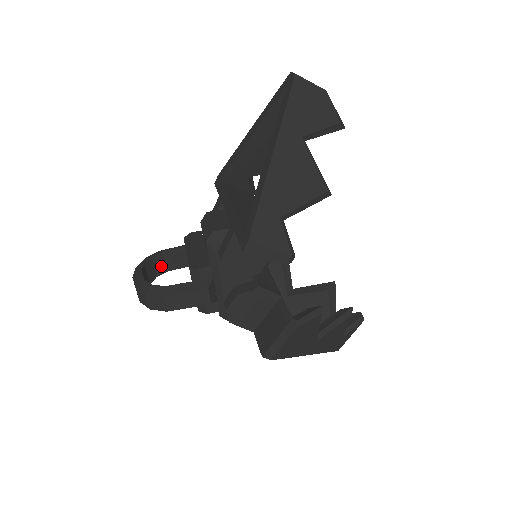
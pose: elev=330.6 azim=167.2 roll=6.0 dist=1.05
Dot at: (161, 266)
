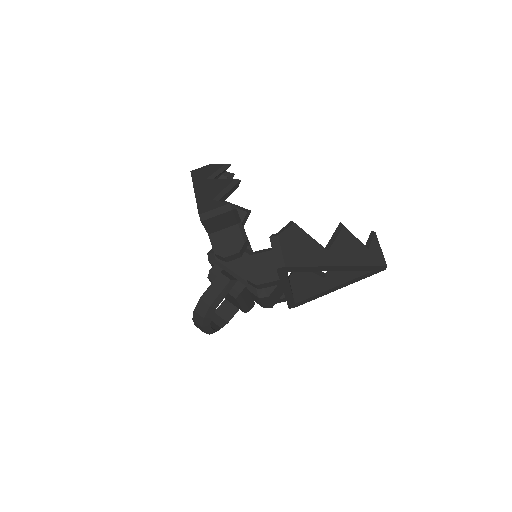
Dot at: (220, 321)
